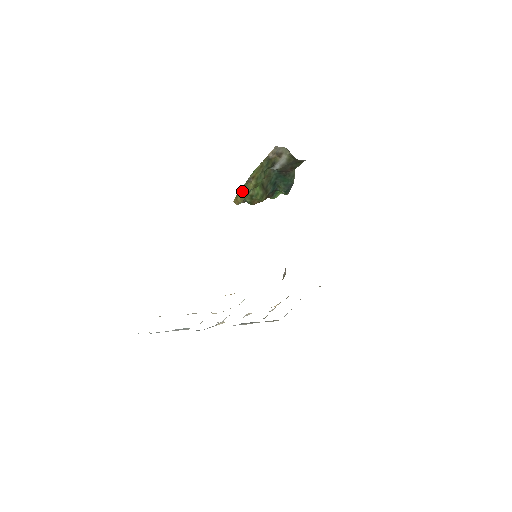
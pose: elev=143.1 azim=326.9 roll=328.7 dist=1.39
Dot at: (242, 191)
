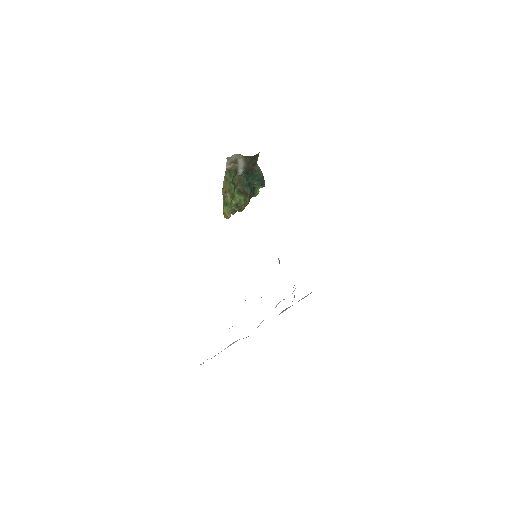
Dot at: (225, 207)
